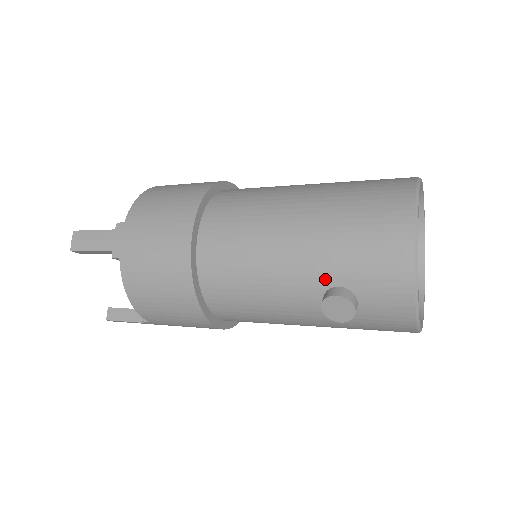
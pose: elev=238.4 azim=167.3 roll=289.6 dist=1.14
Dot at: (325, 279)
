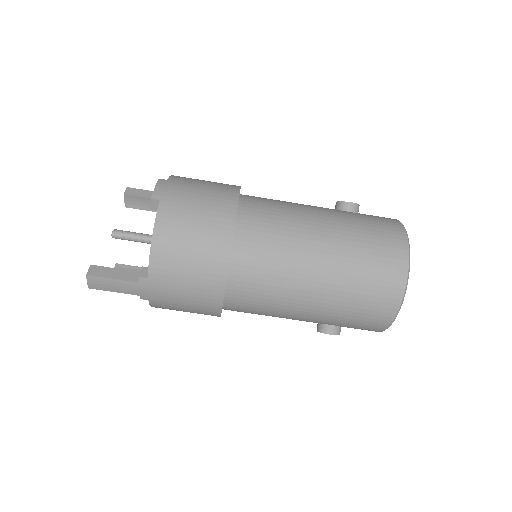
Dot at: (325, 323)
